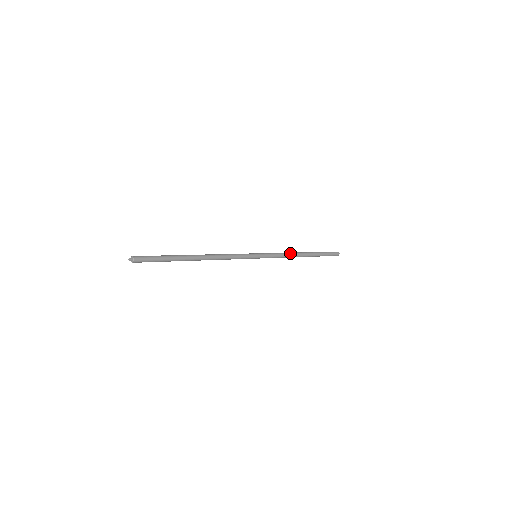
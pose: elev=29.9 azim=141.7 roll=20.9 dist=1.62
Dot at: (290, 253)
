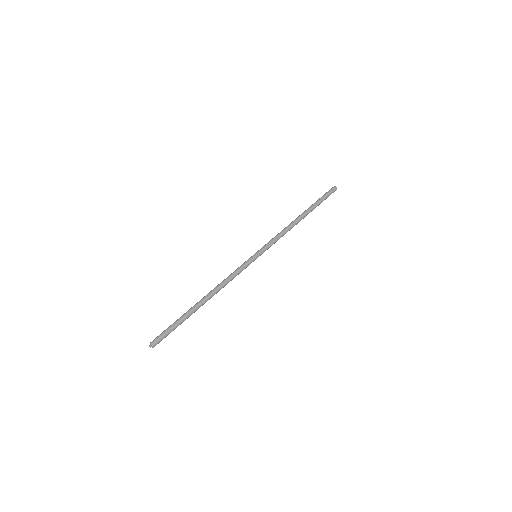
Dot at: (285, 228)
